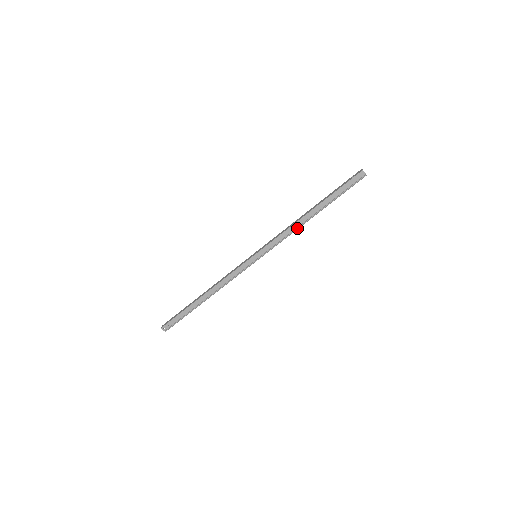
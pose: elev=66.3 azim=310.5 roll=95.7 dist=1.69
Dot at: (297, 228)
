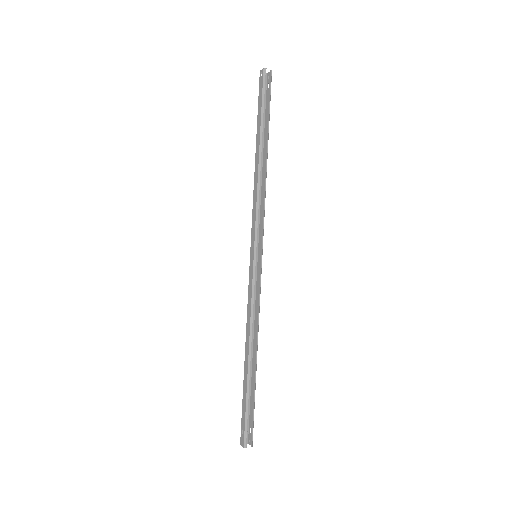
Dot at: (258, 184)
